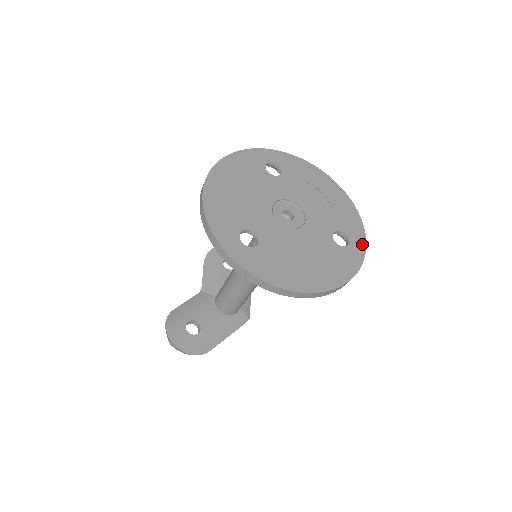
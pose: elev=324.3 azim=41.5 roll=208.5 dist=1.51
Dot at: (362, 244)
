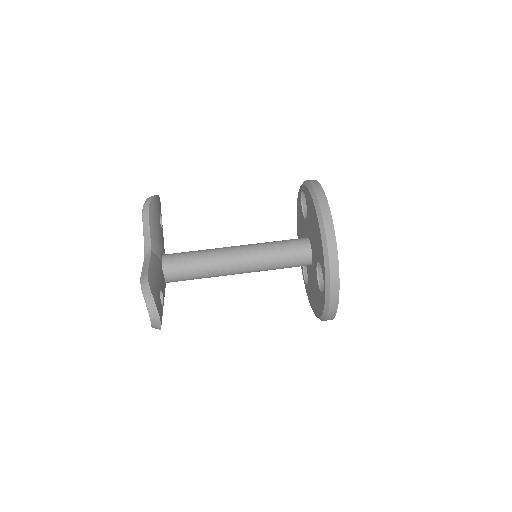
Dot at: occluded
